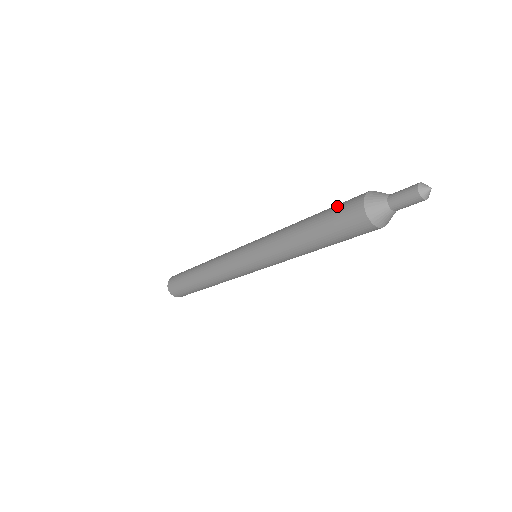
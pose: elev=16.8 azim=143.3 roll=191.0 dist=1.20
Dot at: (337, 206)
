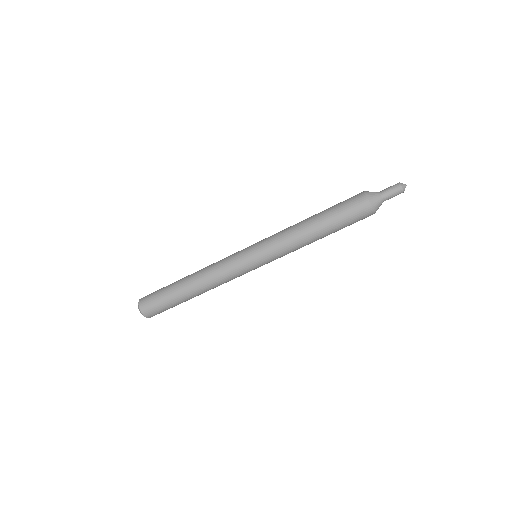
Dot at: (341, 202)
